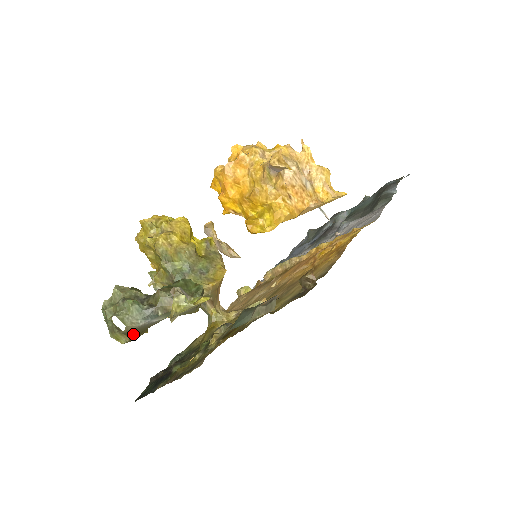
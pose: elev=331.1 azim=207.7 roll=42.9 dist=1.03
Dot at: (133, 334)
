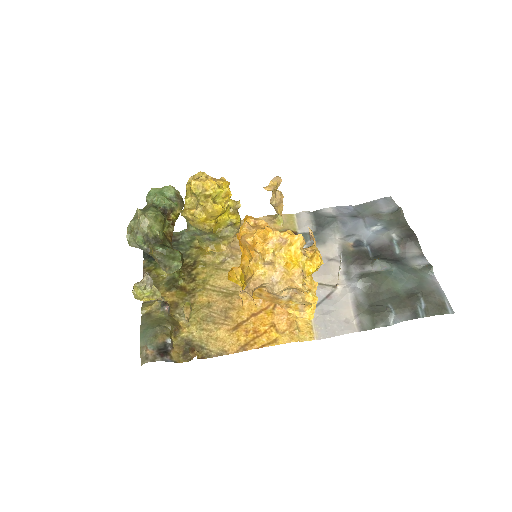
Dot at: occluded
